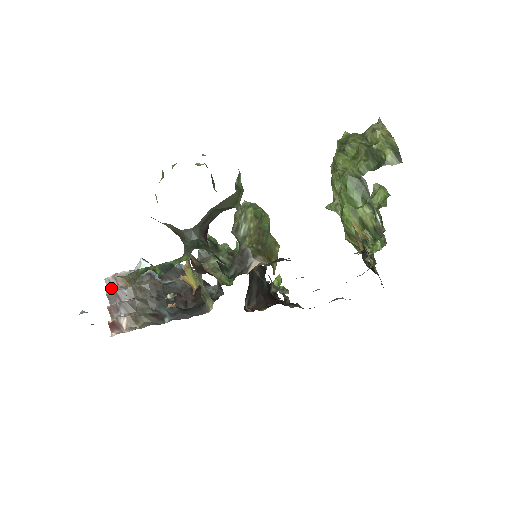
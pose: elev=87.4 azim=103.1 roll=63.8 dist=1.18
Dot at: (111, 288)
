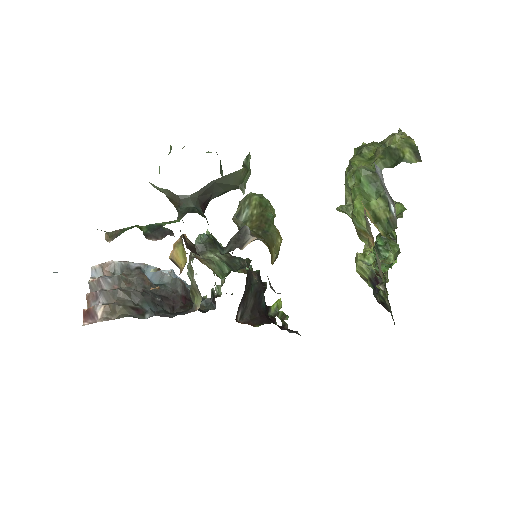
Dot at: (95, 278)
